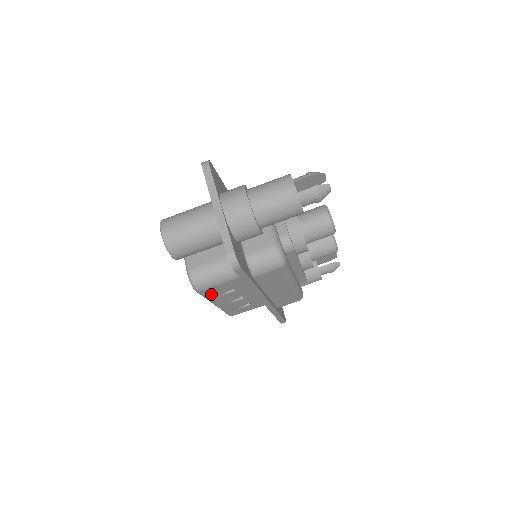
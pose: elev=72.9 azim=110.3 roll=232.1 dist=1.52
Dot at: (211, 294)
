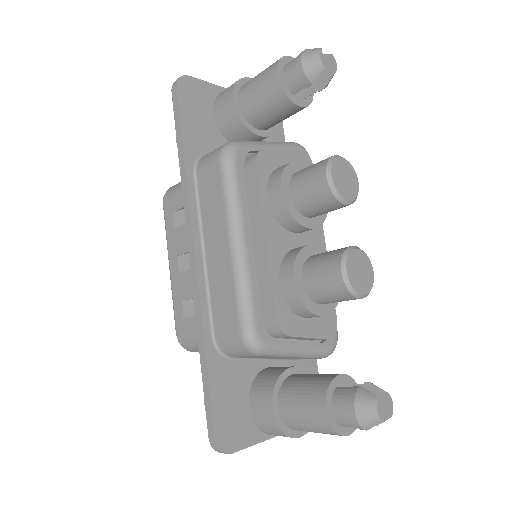
Dot at: occluded
